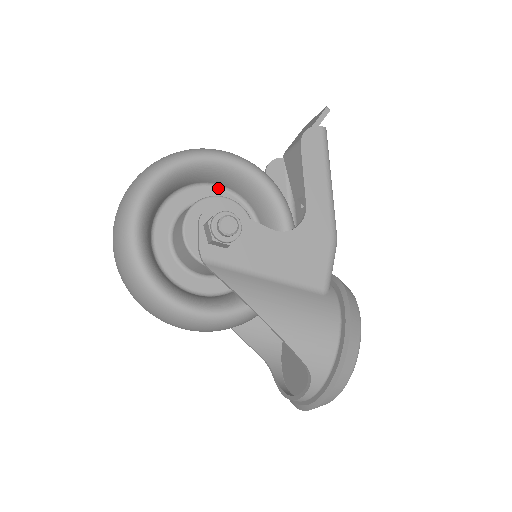
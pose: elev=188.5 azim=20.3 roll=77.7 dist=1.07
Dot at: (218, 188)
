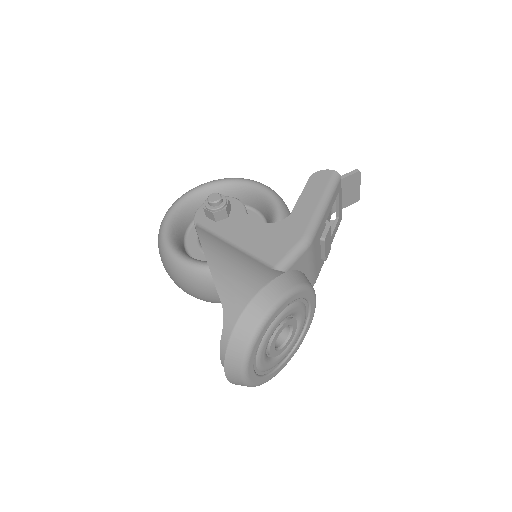
Dot at: (251, 210)
